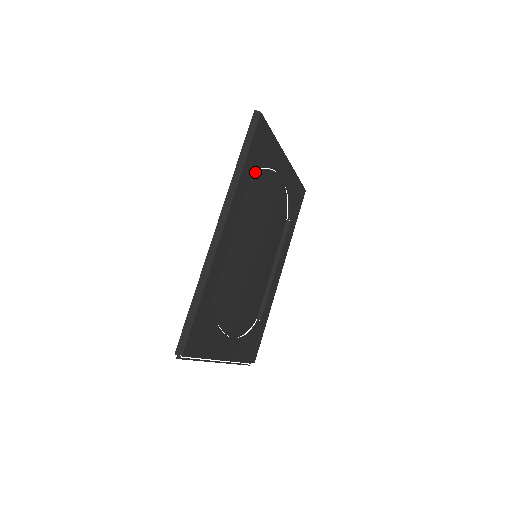
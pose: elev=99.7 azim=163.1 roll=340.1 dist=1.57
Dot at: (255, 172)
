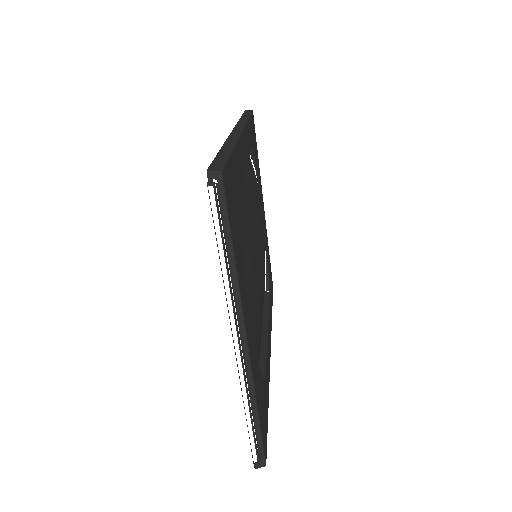
Dot at: (250, 159)
